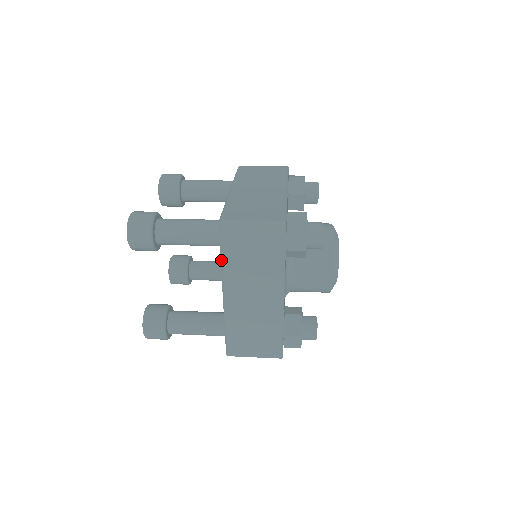
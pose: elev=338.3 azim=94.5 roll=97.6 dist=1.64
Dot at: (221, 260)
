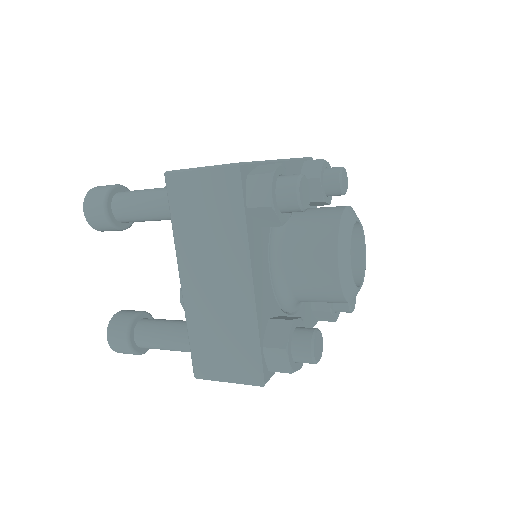
Dot at: (172, 228)
